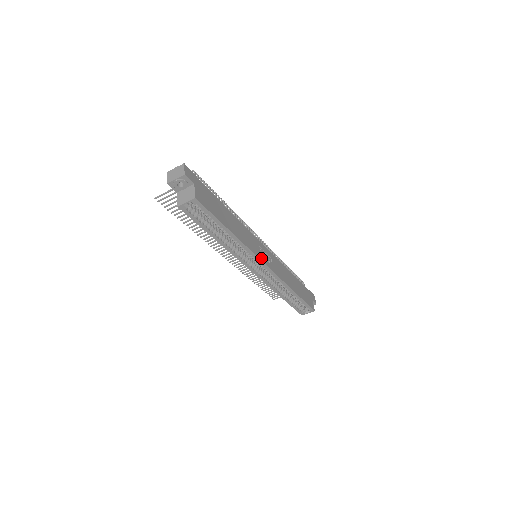
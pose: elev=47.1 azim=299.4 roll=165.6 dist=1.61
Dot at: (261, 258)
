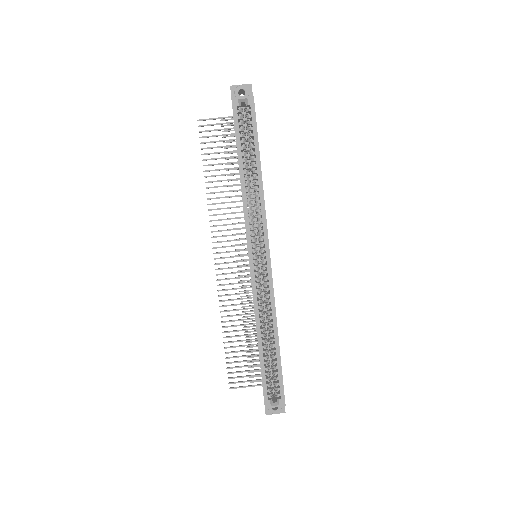
Dot at: (268, 240)
